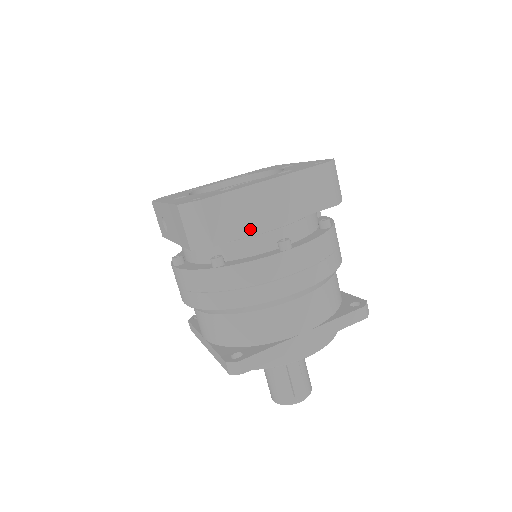
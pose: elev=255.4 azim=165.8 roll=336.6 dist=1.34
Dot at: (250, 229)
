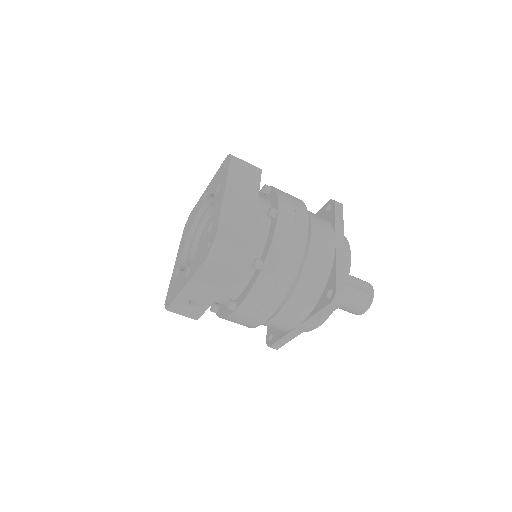
Dot at: (251, 224)
